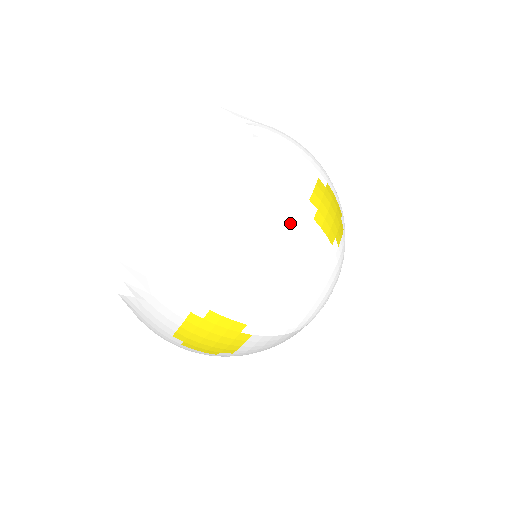
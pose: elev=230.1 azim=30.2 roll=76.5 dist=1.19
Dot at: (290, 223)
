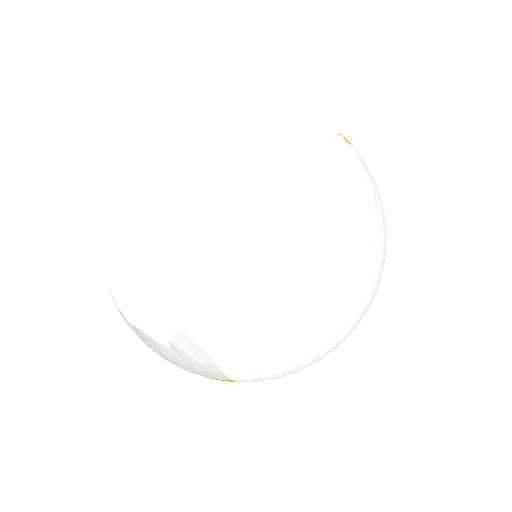
Dot at: occluded
